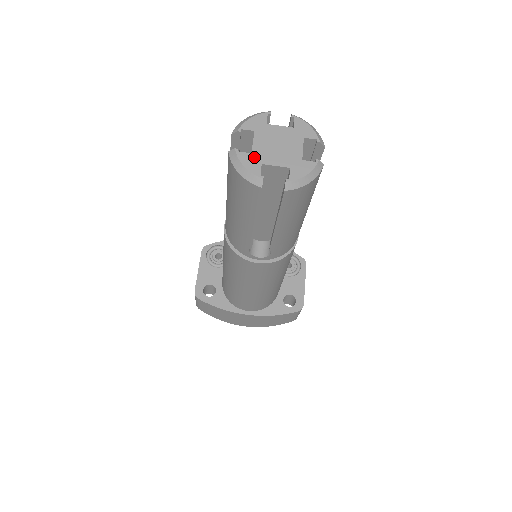
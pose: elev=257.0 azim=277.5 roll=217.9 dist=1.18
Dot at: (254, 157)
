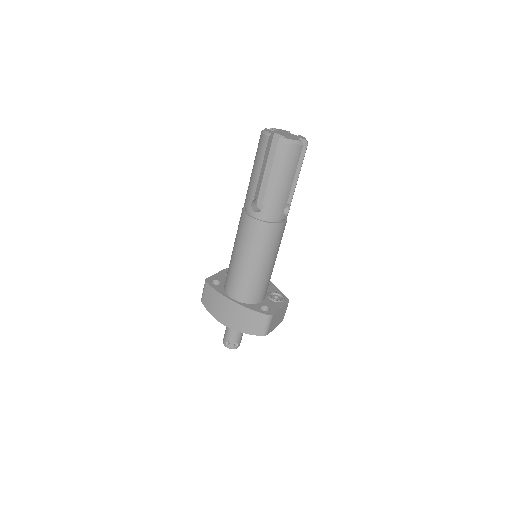
Dot at: (272, 131)
